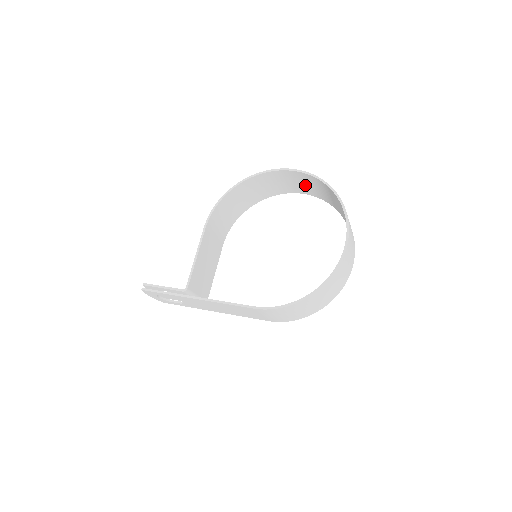
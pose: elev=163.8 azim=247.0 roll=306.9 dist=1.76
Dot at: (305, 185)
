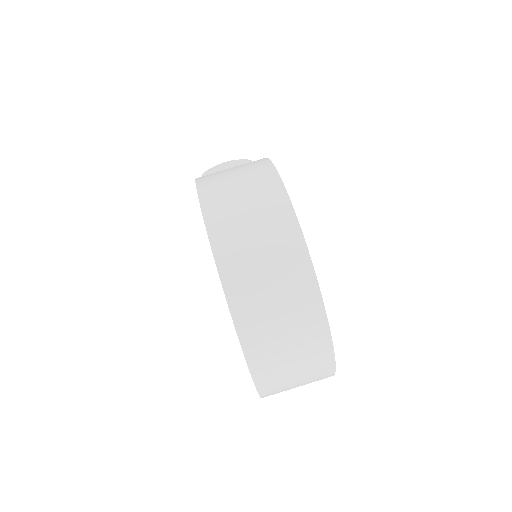
Dot at: (269, 265)
